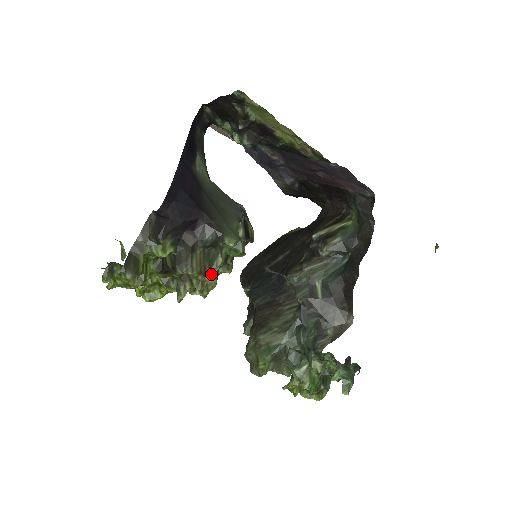
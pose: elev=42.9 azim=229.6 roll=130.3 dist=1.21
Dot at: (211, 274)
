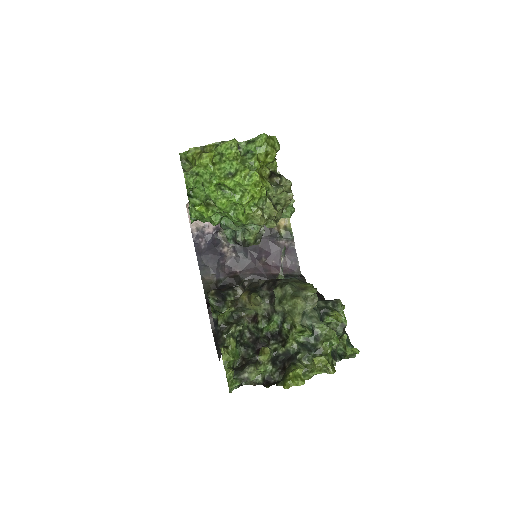
Dot at: occluded
